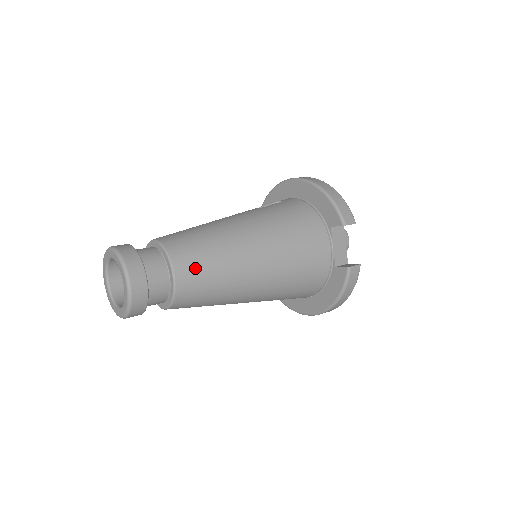
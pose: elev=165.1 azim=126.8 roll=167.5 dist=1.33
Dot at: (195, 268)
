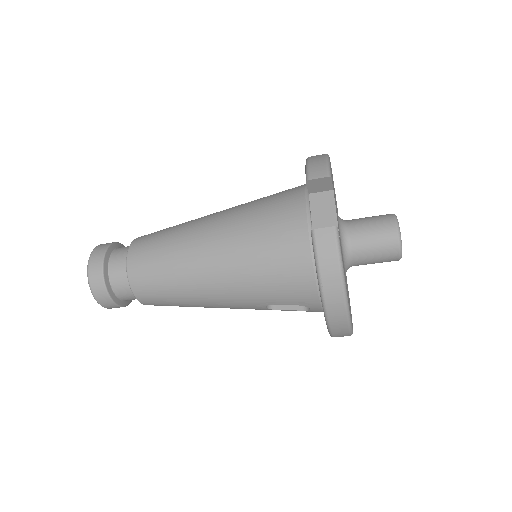
Dot at: (146, 251)
